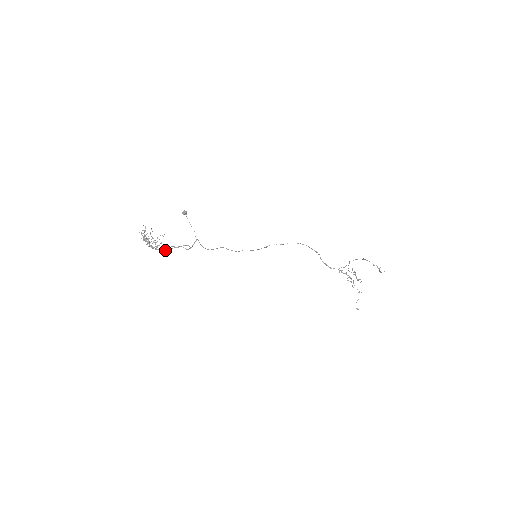
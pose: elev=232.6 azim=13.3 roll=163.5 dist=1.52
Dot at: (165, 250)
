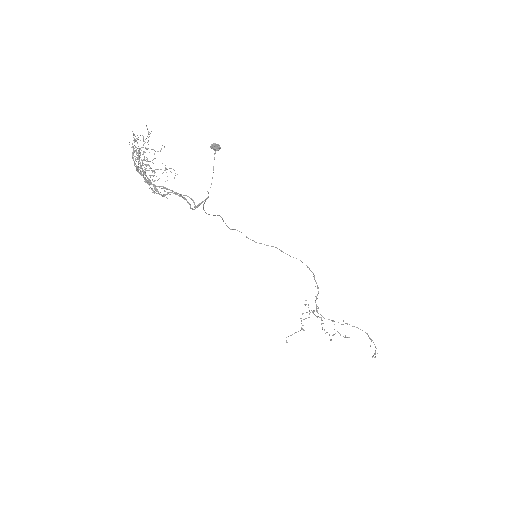
Dot at: (163, 194)
